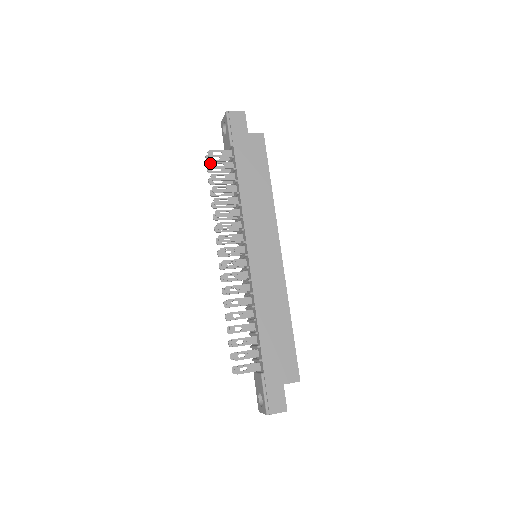
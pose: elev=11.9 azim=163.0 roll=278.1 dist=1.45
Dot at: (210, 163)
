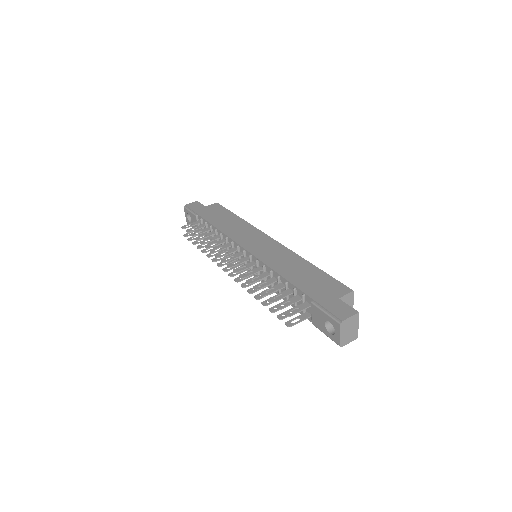
Dot at: (186, 230)
